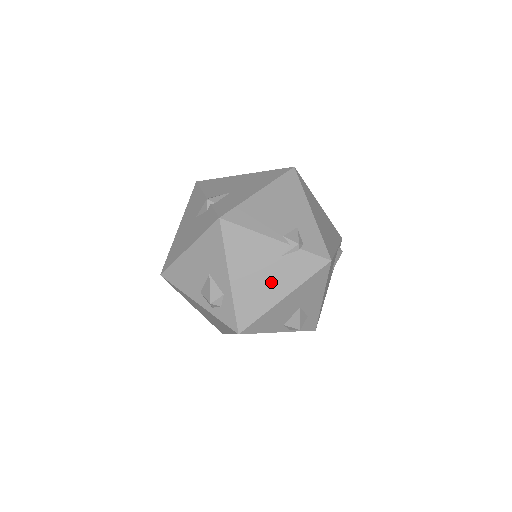
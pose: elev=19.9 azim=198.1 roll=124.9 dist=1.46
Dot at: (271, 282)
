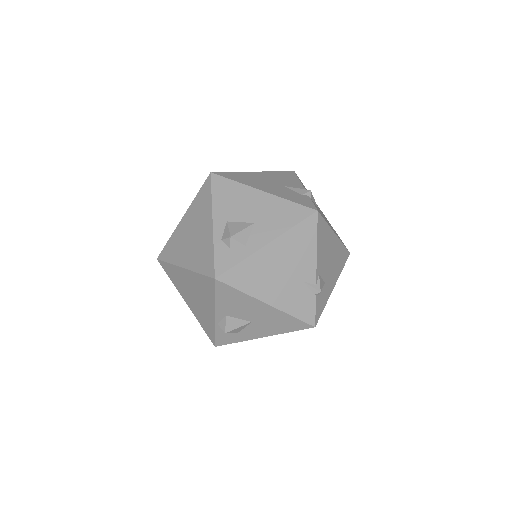
Dot at: (277, 284)
